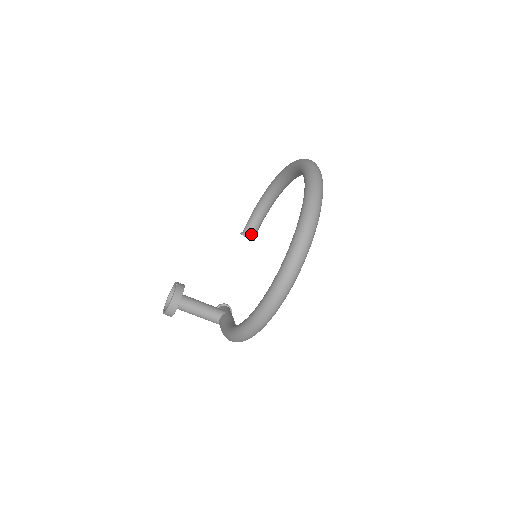
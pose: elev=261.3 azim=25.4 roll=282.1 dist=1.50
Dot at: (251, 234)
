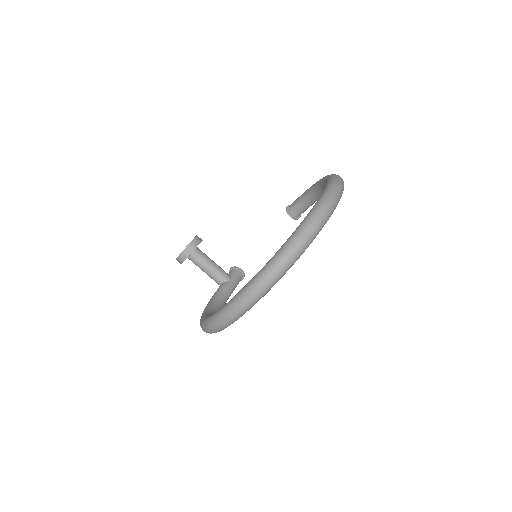
Dot at: (294, 213)
